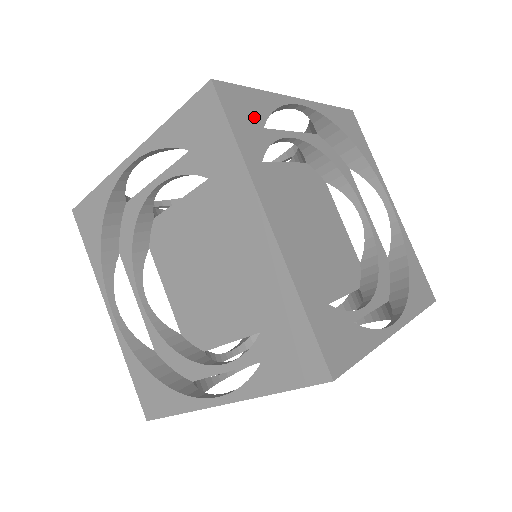
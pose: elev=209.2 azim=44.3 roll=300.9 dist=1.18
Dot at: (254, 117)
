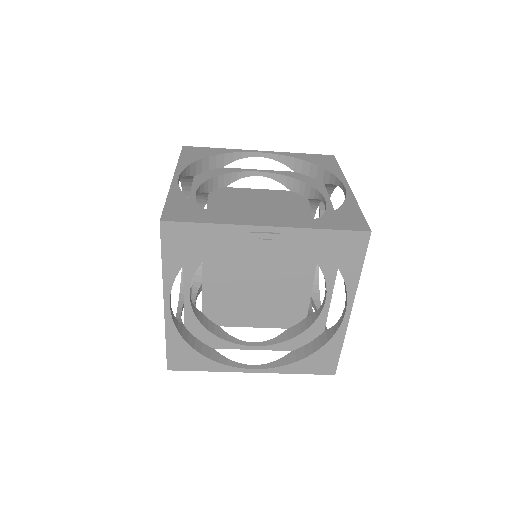
Dot at: occluded
